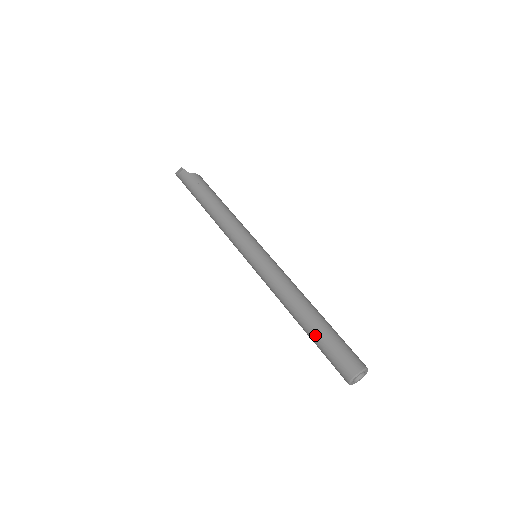
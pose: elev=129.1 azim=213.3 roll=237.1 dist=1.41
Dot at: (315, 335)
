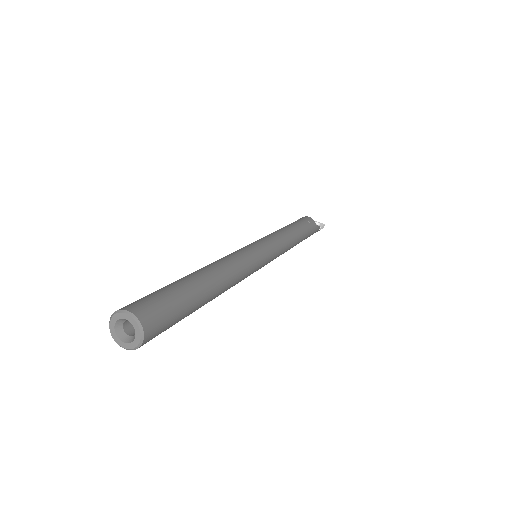
Dot at: occluded
